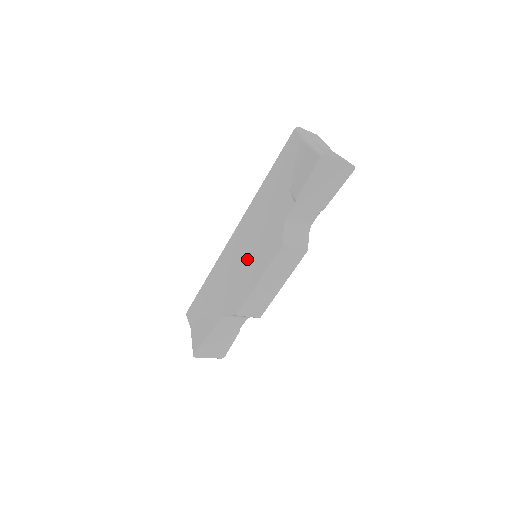
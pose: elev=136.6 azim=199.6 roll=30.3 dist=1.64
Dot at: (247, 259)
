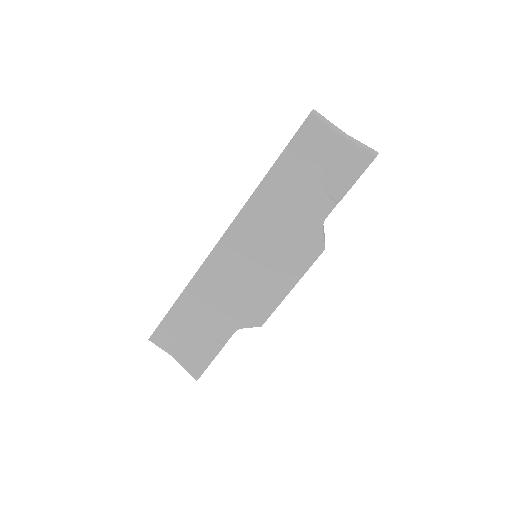
Dot at: (263, 267)
